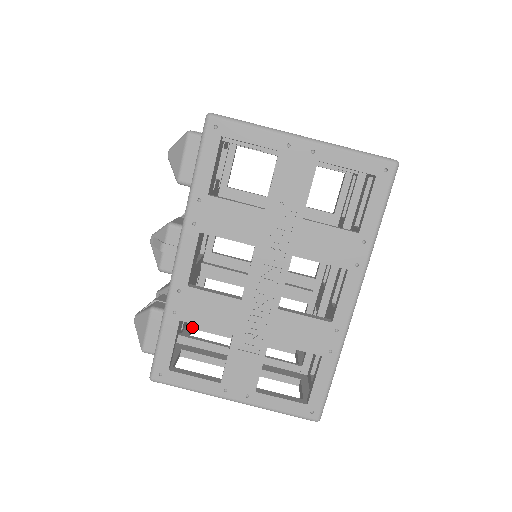
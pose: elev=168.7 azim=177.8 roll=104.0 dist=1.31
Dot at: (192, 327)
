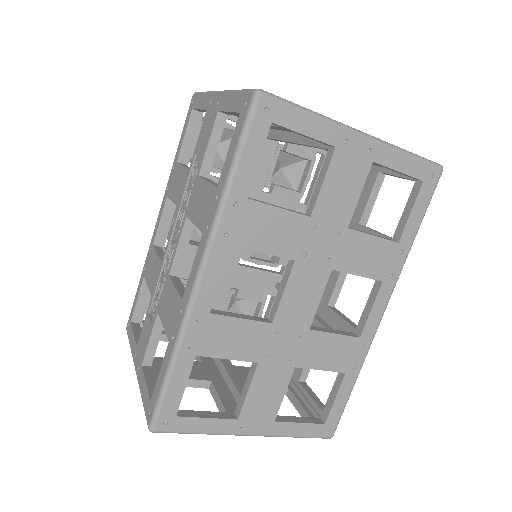
Dot at: occluded
